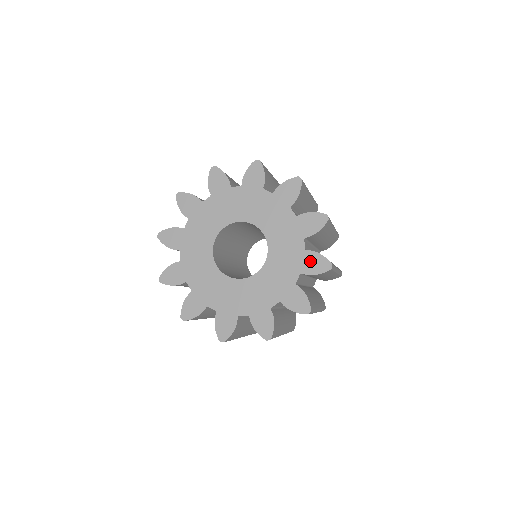
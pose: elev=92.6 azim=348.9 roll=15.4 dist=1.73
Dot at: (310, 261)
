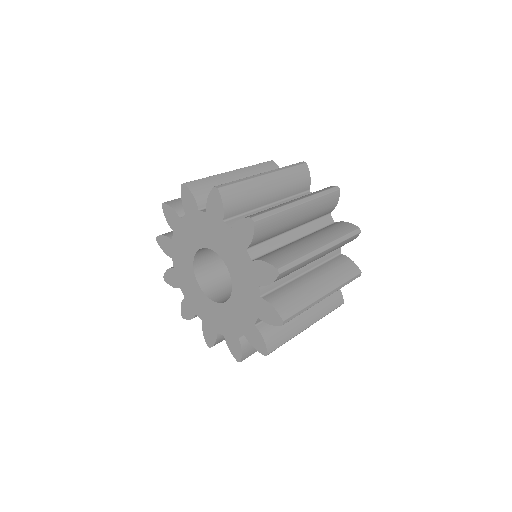
Dot at: (254, 336)
